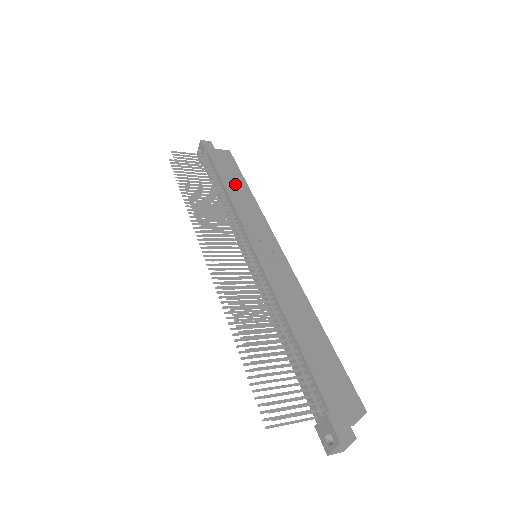
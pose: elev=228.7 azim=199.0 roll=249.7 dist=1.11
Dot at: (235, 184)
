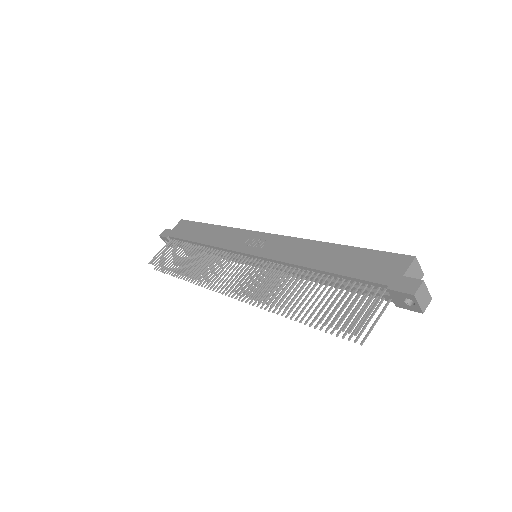
Dot at: (202, 233)
